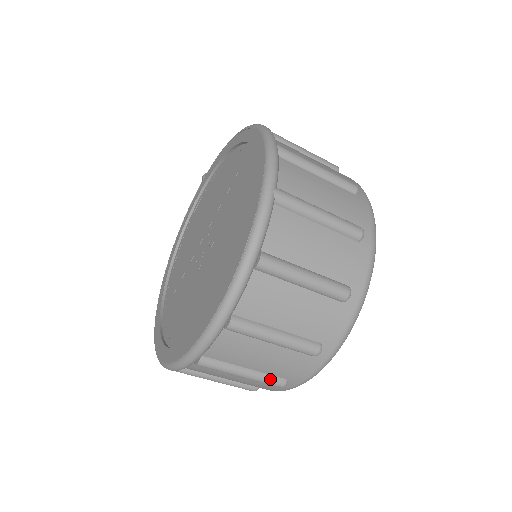
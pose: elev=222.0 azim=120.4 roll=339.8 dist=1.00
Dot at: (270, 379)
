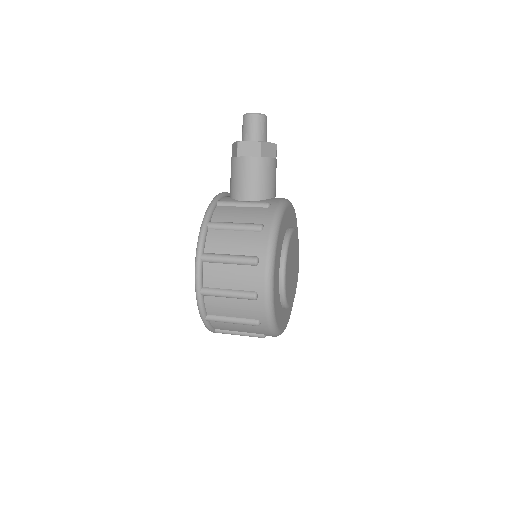
Dot at: occluded
